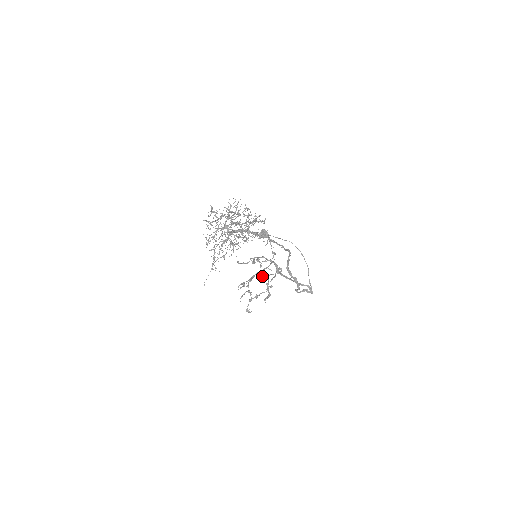
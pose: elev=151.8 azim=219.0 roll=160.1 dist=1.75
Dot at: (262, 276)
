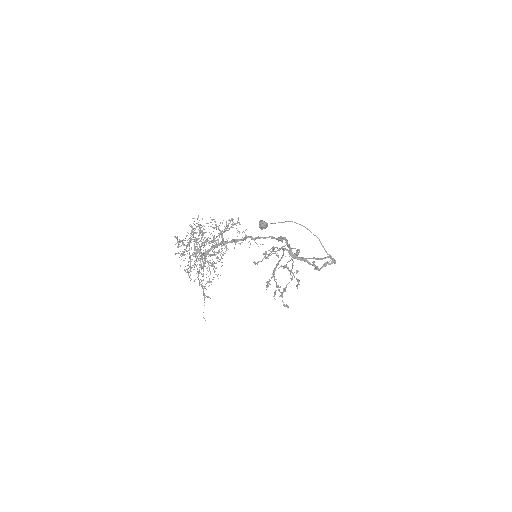
Dot at: (284, 265)
